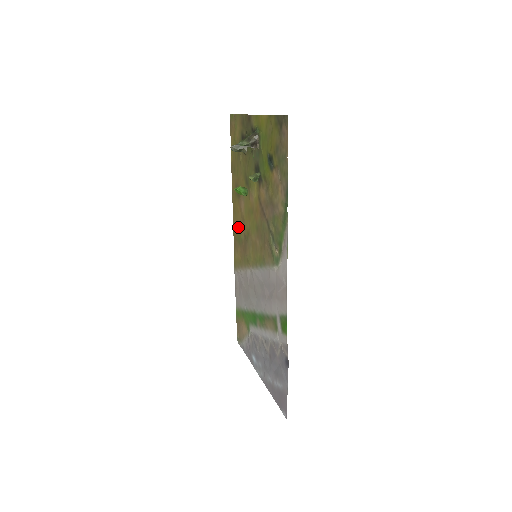
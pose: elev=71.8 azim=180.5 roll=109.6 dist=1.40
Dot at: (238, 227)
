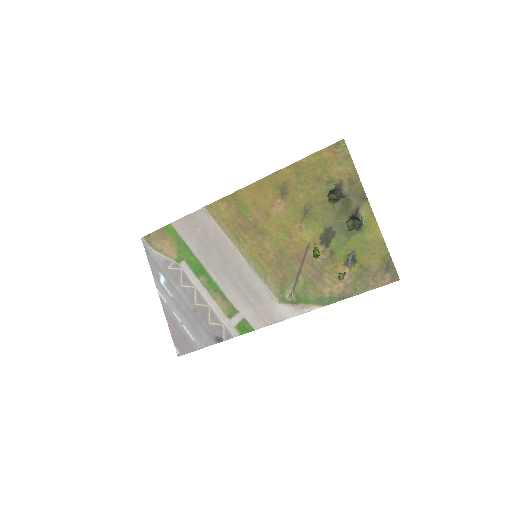
Dot at: (252, 204)
